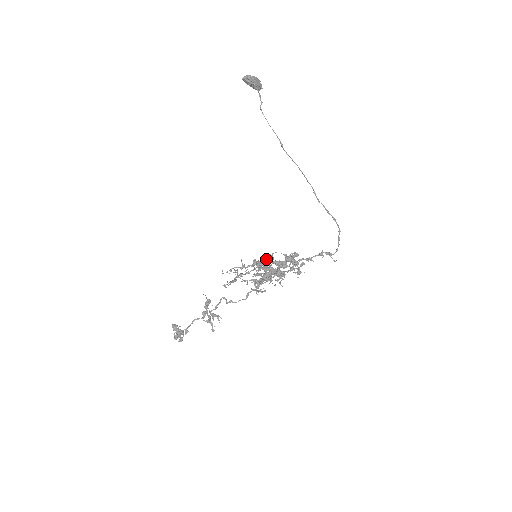
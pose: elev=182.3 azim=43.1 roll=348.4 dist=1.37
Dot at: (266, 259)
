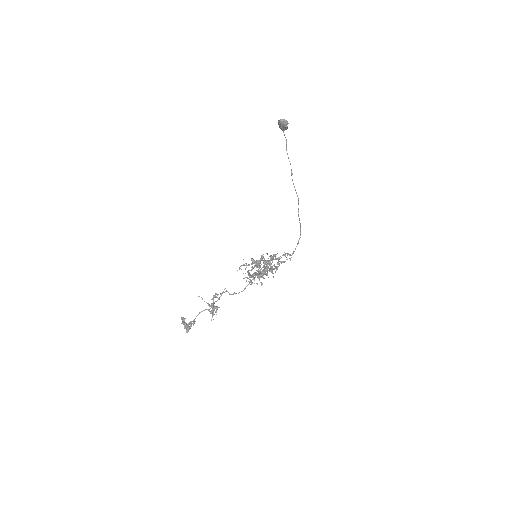
Dot at: (262, 258)
